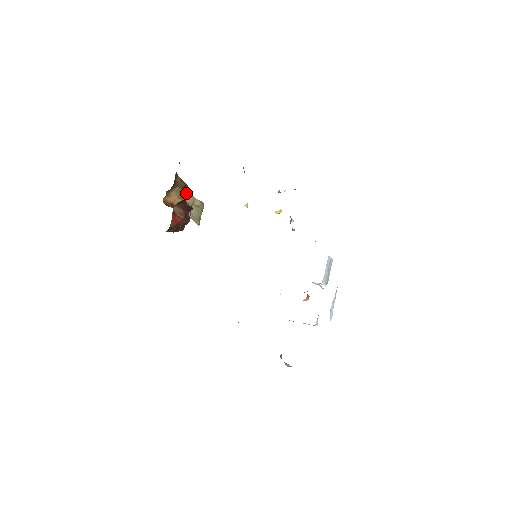
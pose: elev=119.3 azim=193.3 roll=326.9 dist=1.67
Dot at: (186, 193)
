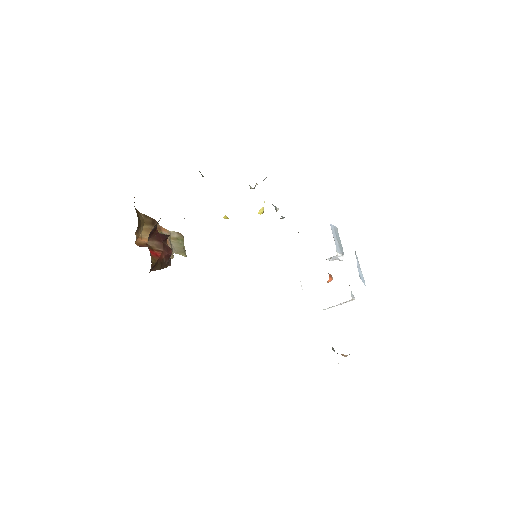
Dot at: (157, 229)
